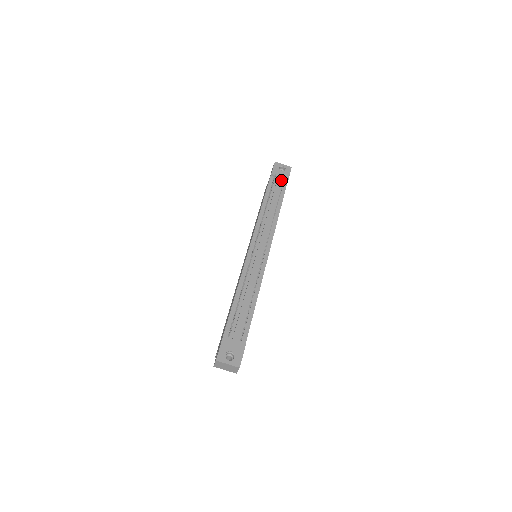
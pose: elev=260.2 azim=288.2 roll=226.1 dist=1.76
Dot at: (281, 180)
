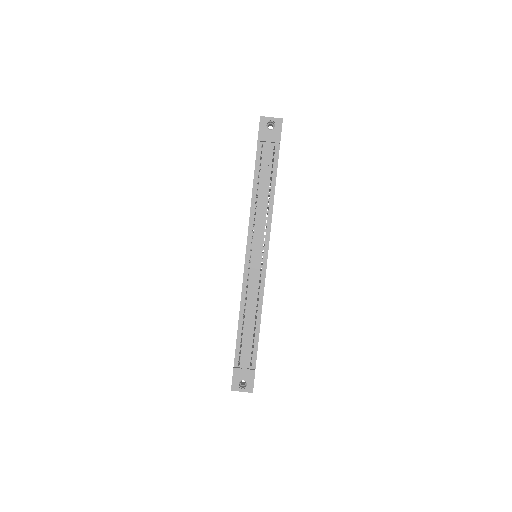
Dot at: (271, 144)
